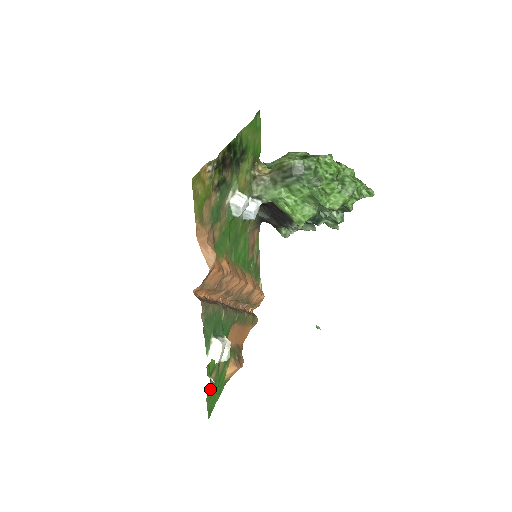
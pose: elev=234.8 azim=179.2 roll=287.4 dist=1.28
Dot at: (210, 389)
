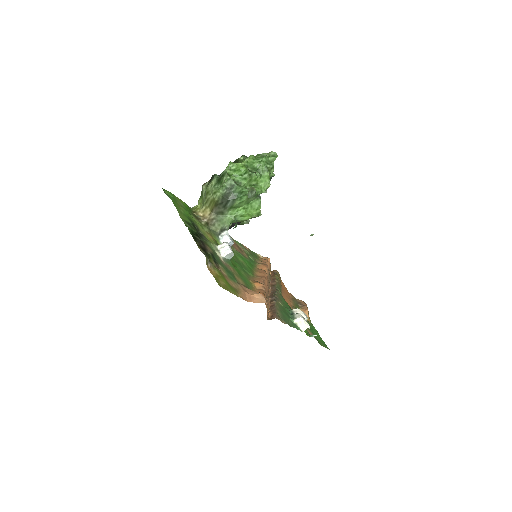
Dot at: (316, 339)
